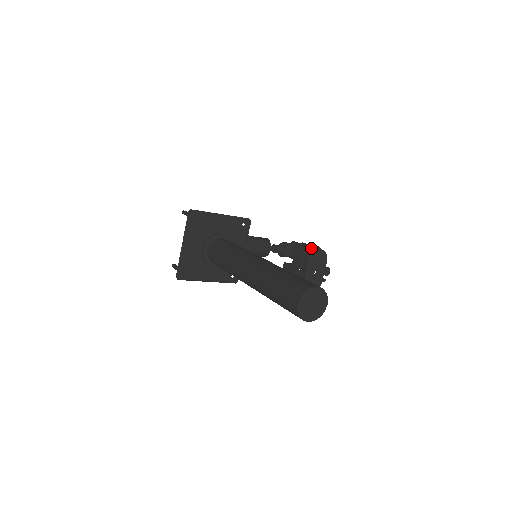
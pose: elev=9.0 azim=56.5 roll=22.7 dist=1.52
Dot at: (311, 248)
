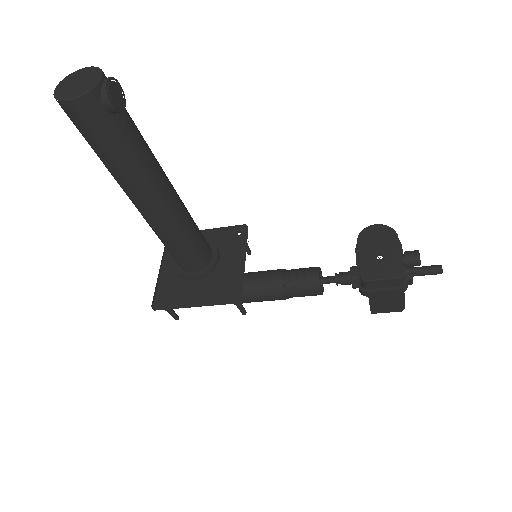
Dot at: occluded
